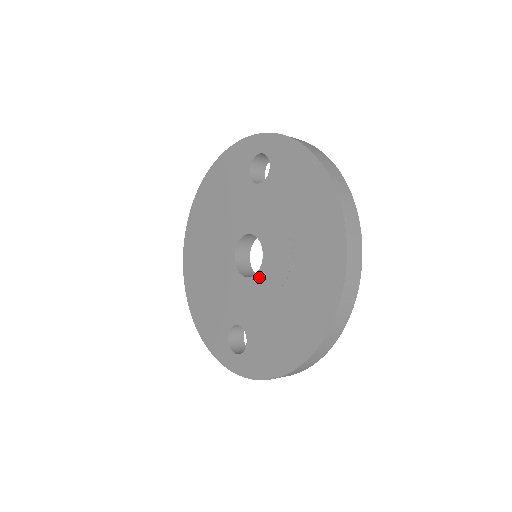
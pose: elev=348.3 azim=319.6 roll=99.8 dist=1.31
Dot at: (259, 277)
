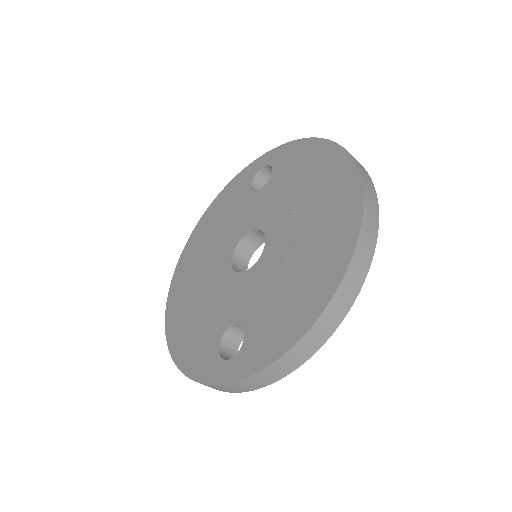
Dot at: (261, 261)
